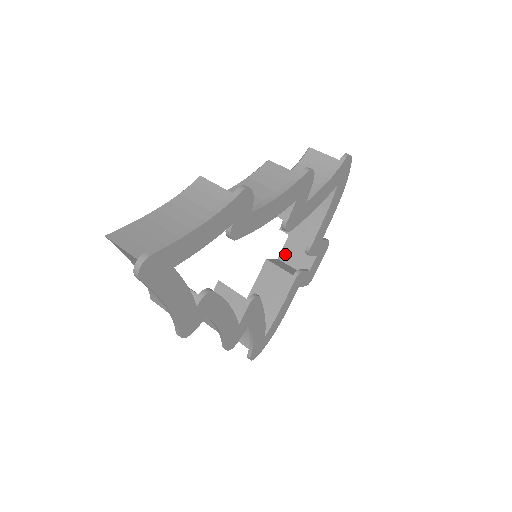
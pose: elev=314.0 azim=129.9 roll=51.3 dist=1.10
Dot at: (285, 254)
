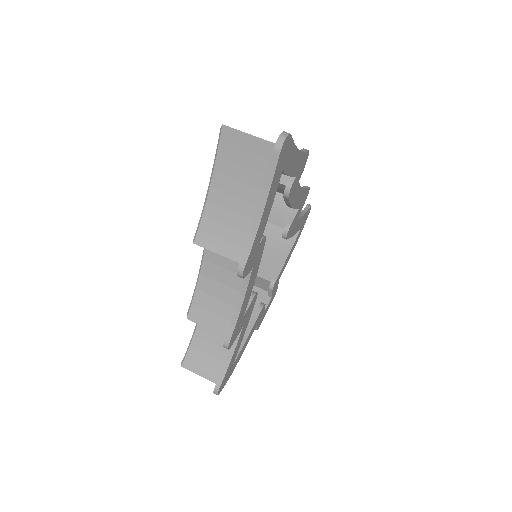
Dot at: occluded
